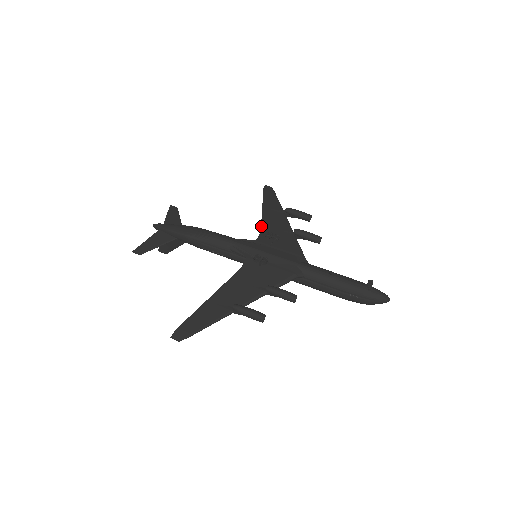
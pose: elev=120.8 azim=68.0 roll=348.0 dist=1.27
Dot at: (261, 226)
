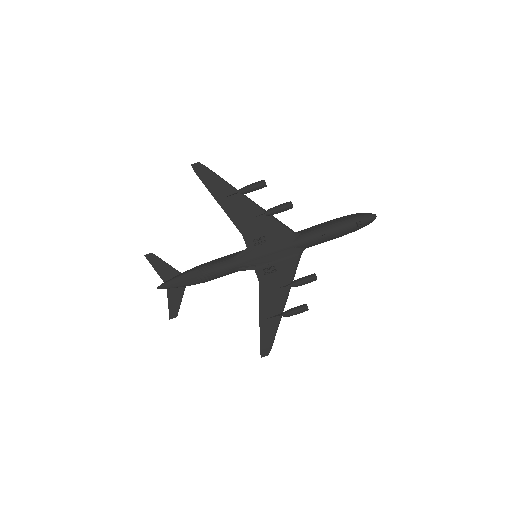
Dot at: occluded
